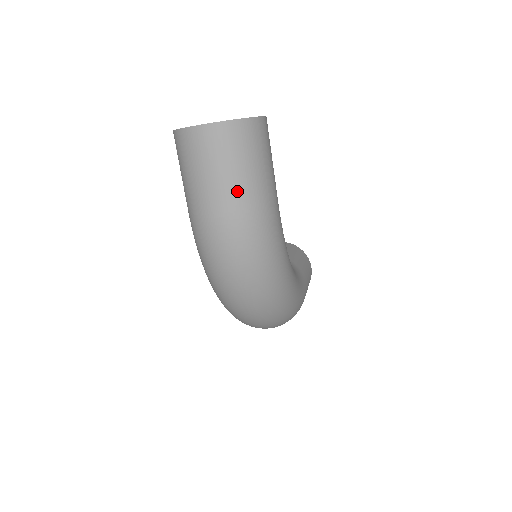
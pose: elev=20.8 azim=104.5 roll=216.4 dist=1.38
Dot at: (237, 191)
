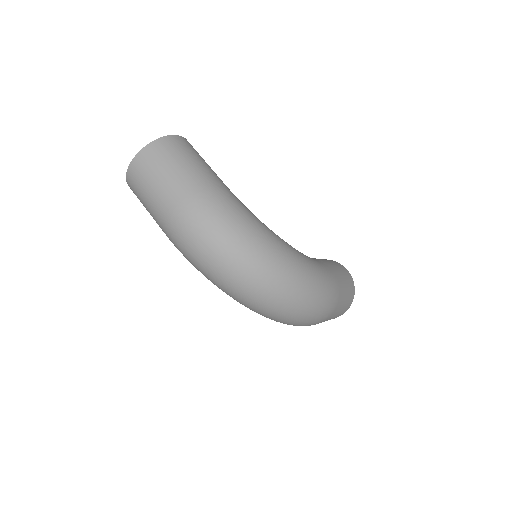
Dot at: (176, 183)
